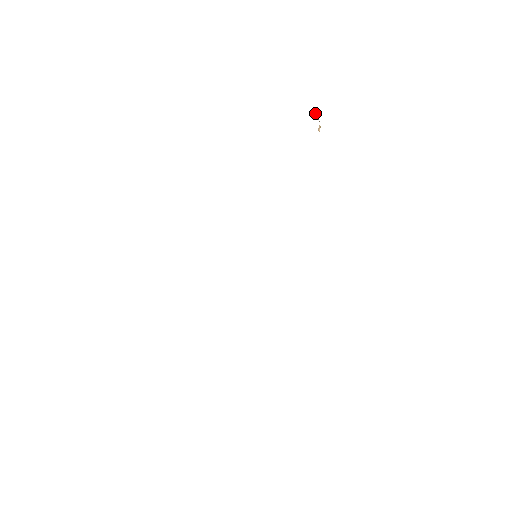
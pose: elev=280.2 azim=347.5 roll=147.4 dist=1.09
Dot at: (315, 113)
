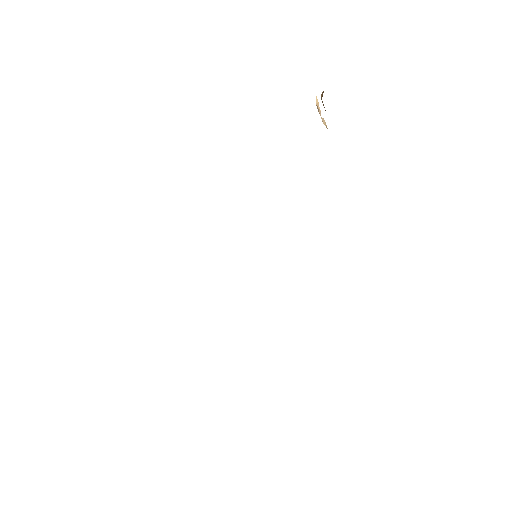
Dot at: (317, 104)
